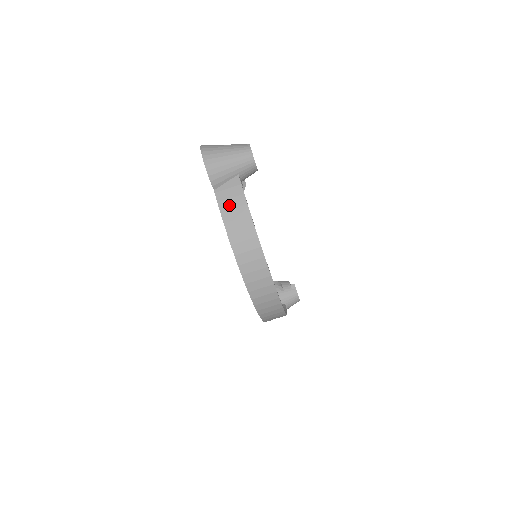
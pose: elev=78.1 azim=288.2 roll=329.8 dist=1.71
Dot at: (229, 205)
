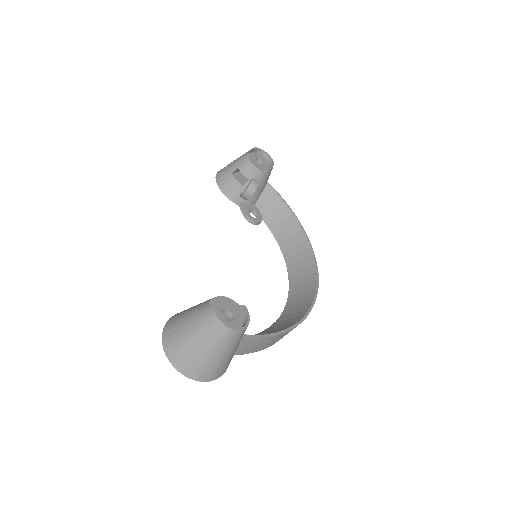
Dot at: (258, 347)
